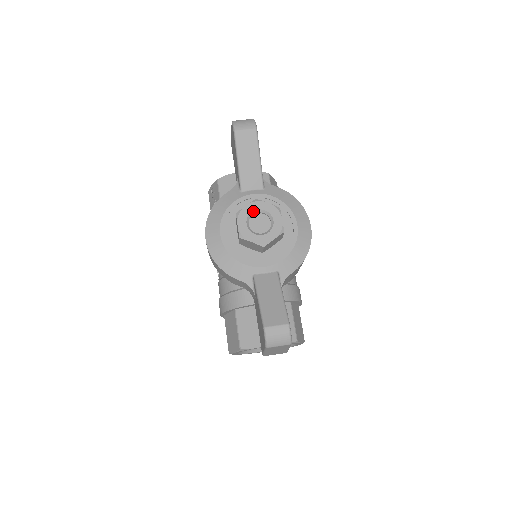
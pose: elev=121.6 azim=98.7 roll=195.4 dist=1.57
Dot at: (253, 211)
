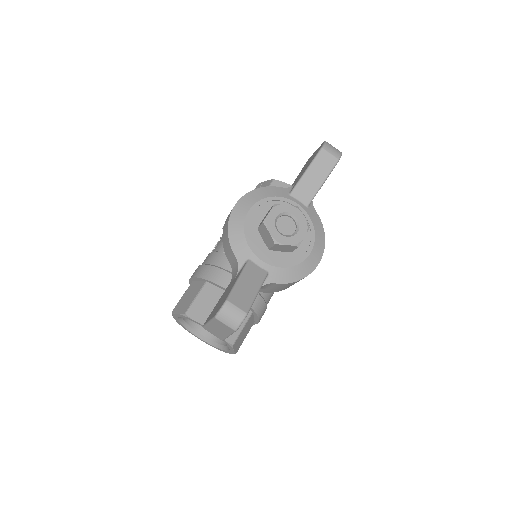
Dot at: (289, 213)
